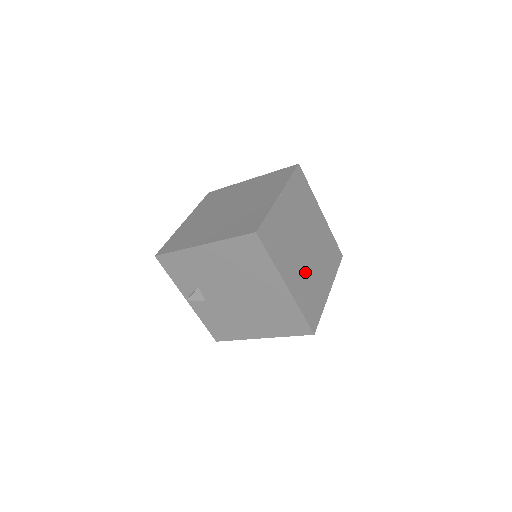
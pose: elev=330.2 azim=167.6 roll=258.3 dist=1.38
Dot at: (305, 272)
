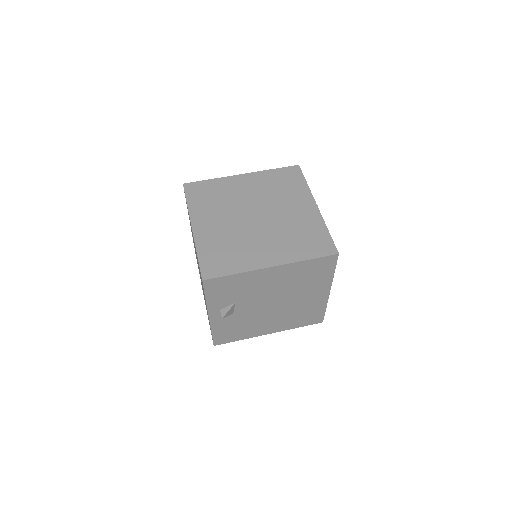
Dot at: occluded
